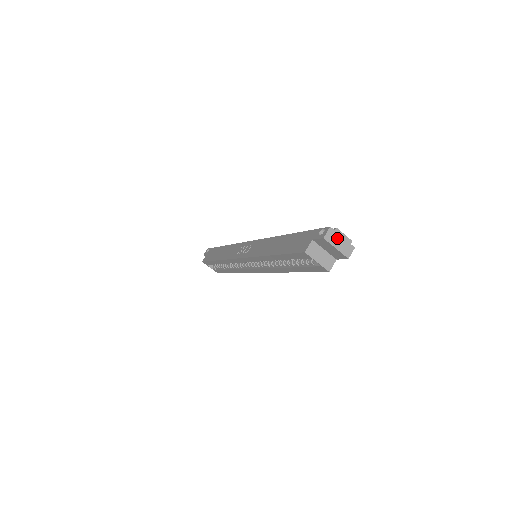
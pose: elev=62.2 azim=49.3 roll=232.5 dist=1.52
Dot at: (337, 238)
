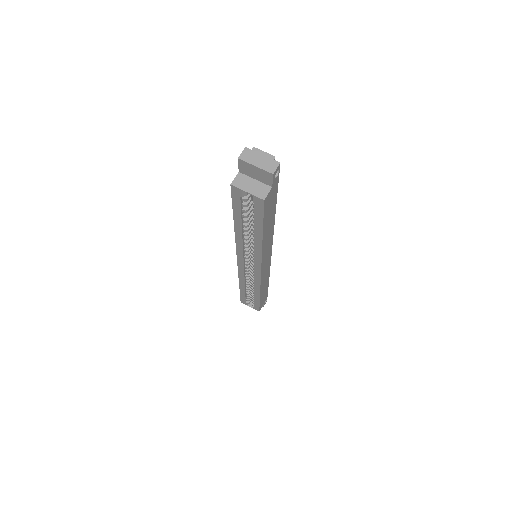
Dot at: (255, 156)
